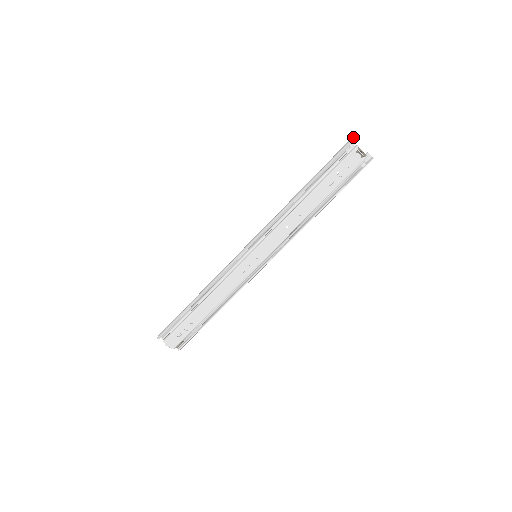
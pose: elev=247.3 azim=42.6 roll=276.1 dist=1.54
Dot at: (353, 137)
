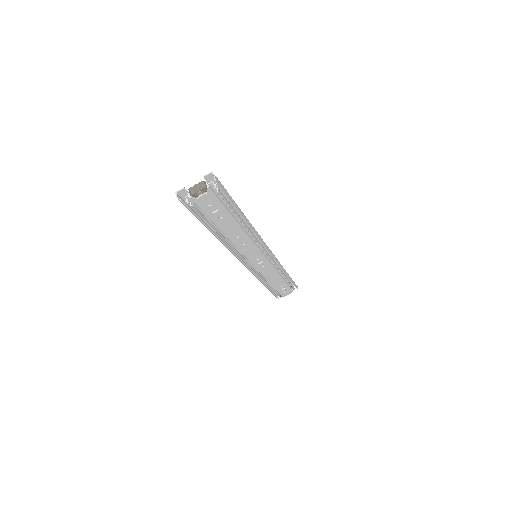
Dot at: occluded
